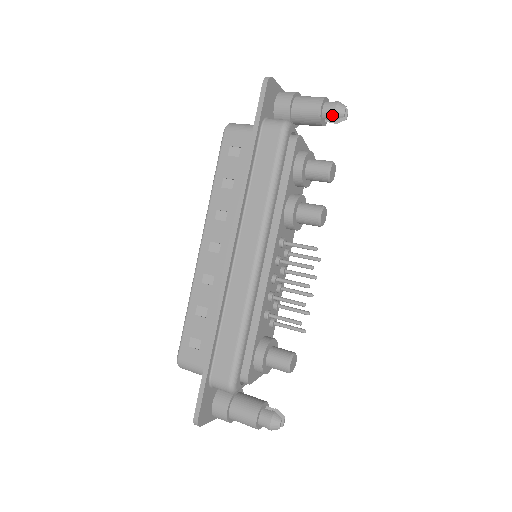
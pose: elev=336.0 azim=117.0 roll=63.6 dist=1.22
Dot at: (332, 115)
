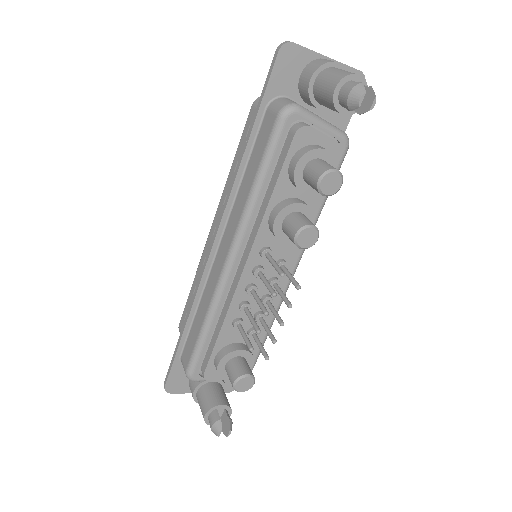
Dot at: (345, 103)
